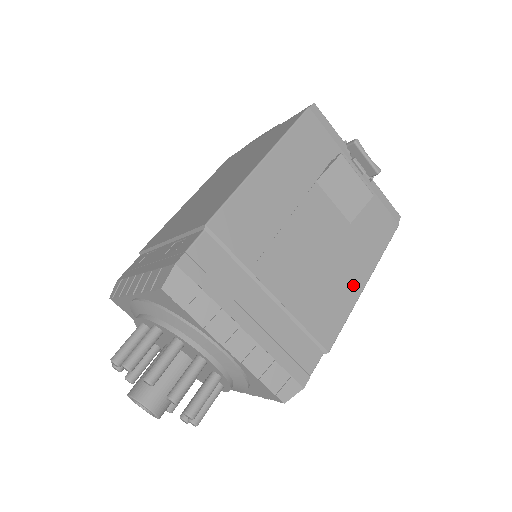
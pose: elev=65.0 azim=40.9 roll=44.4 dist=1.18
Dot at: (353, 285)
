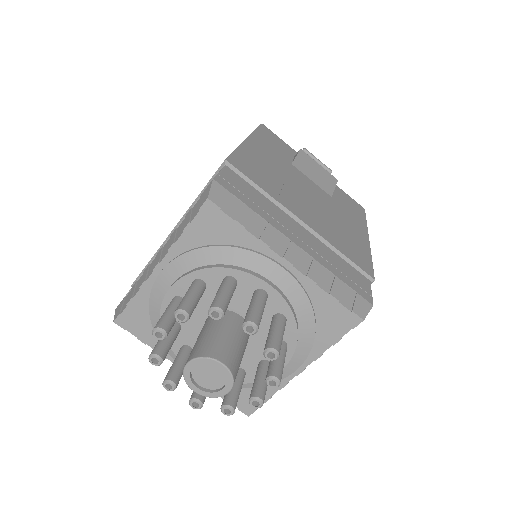
Dot at: (360, 237)
